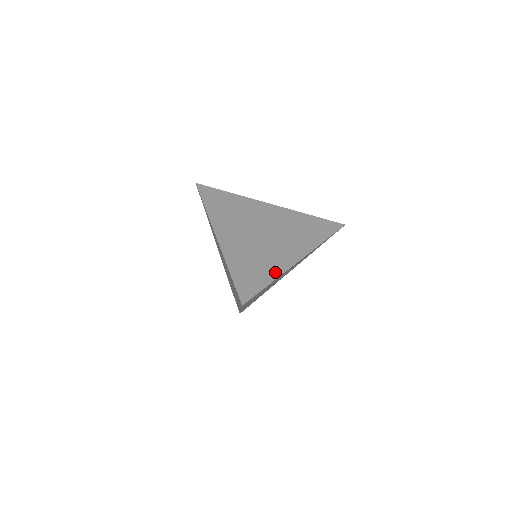
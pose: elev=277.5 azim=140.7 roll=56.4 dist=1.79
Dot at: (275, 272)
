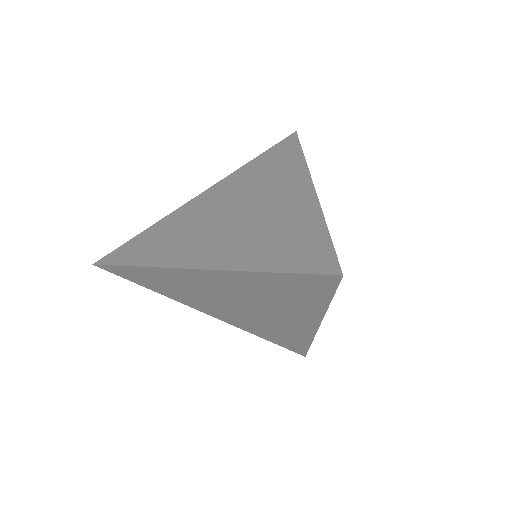
Dot at: (311, 216)
